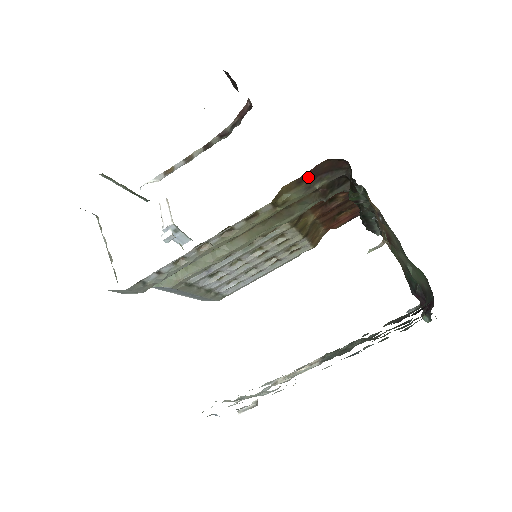
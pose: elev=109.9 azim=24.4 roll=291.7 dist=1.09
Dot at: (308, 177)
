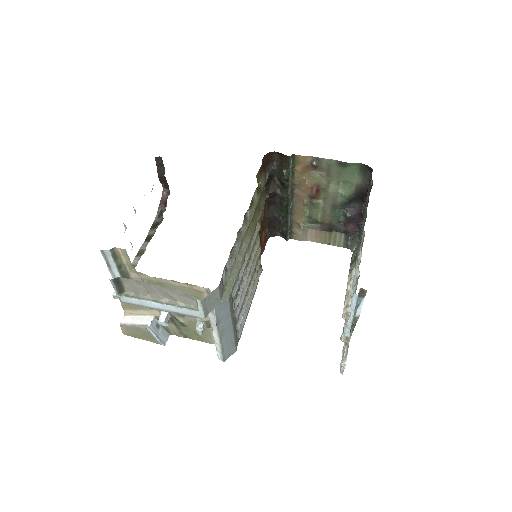
Dot at: (263, 168)
